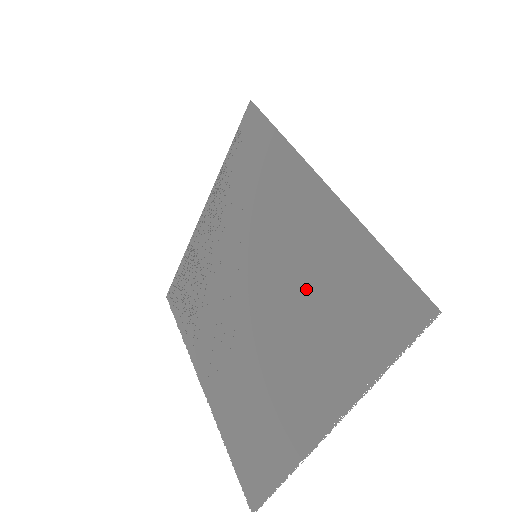
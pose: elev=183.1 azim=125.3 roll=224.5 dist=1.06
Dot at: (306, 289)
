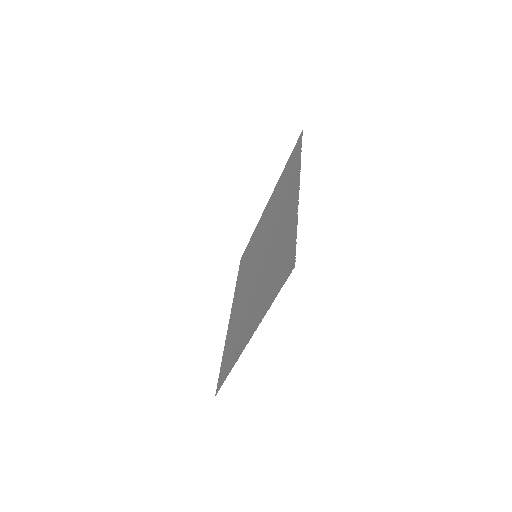
Dot at: (274, 209)
